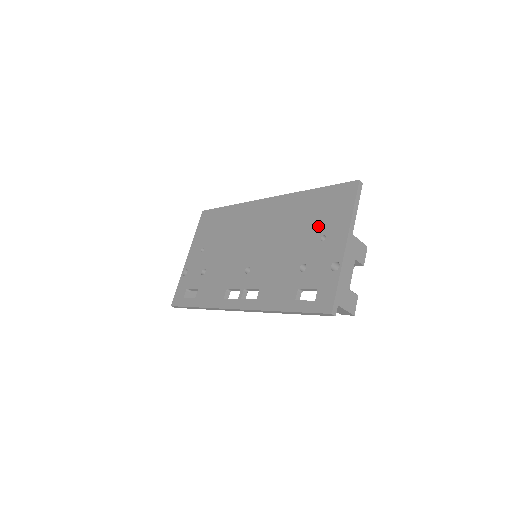
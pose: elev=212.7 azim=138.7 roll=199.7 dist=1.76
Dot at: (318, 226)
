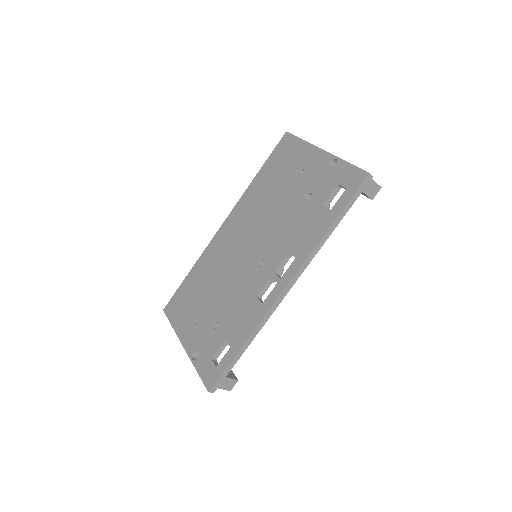
Dot at: (288, 174)
